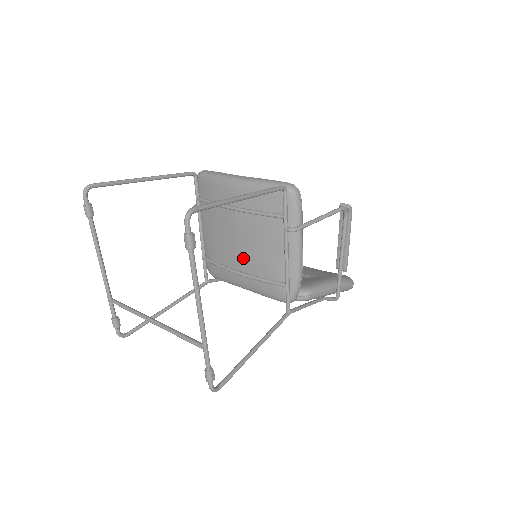
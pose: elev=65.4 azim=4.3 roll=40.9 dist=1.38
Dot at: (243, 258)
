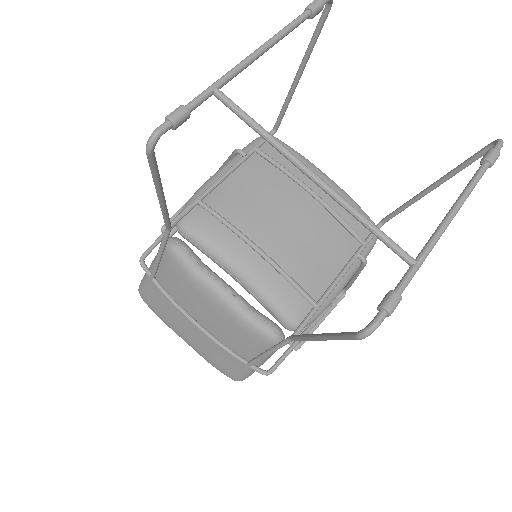
Dot at: (281, 241)
